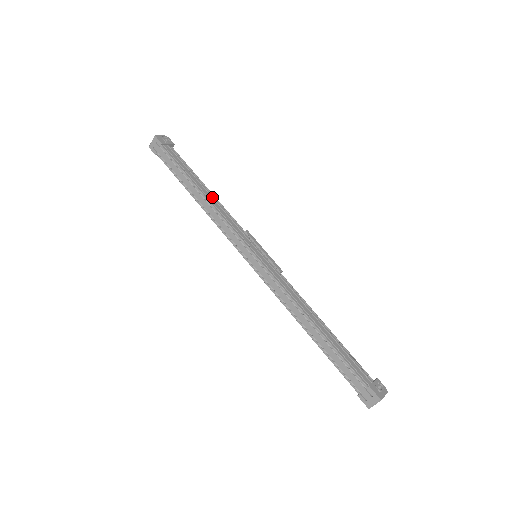
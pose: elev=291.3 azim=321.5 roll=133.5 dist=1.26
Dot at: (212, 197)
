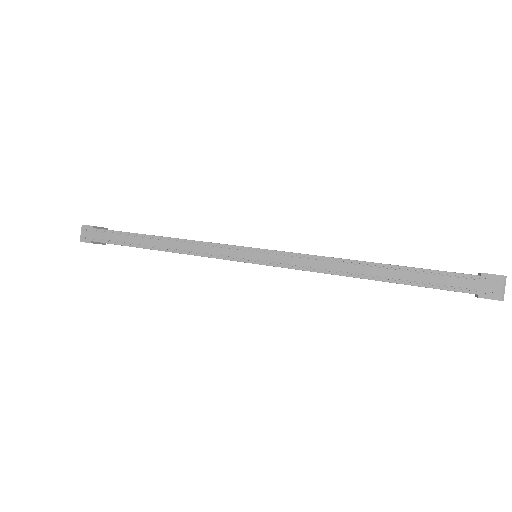
Dot at: occluded
